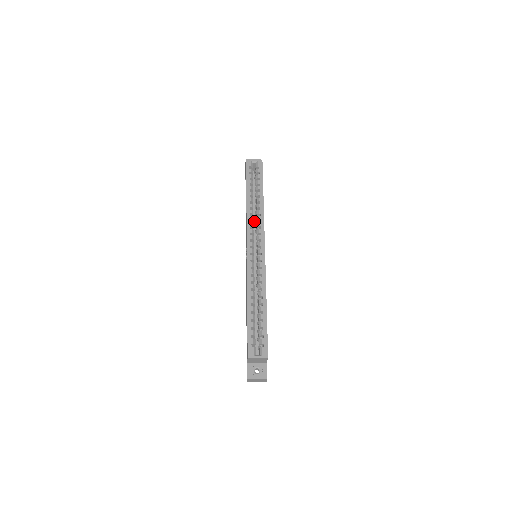
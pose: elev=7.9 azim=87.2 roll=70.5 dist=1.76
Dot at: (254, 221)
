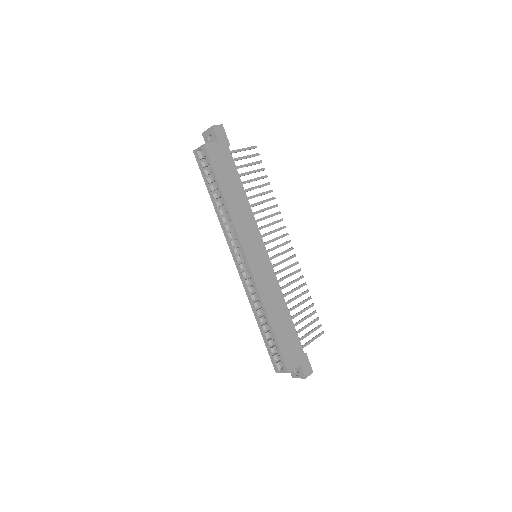
Dot at: occluded
